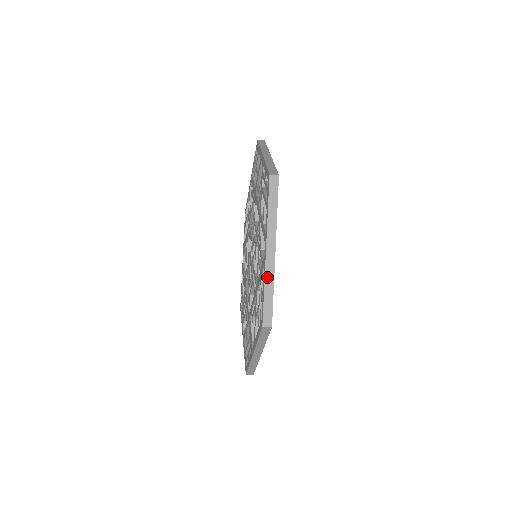
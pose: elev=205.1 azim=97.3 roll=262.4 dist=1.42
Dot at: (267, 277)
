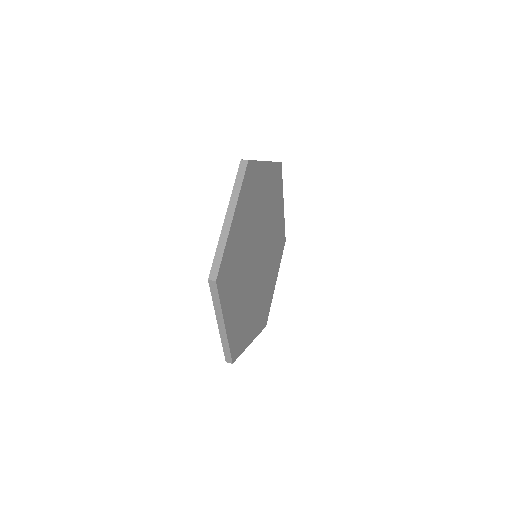
Dot at: occluded
